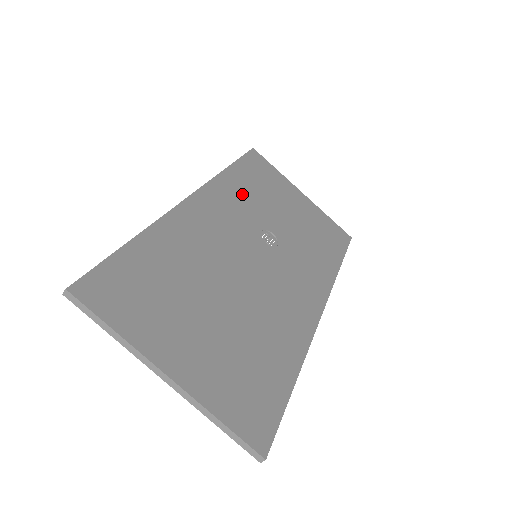
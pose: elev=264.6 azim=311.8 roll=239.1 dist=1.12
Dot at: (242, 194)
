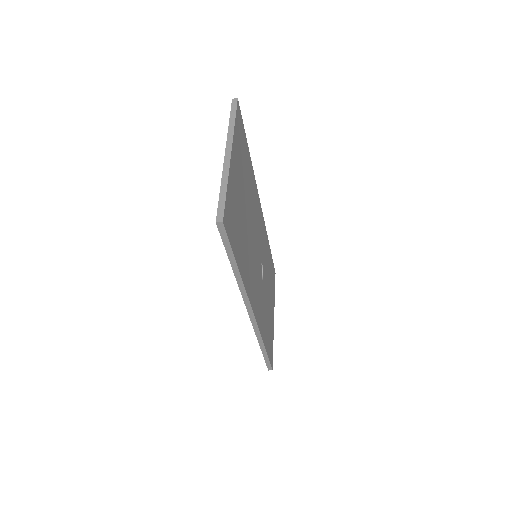
Dot at: occluded
